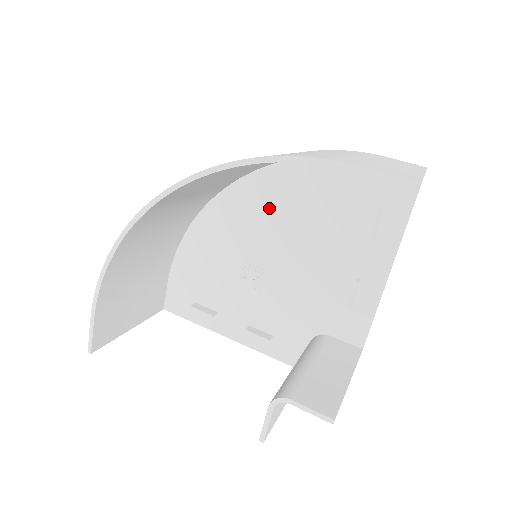
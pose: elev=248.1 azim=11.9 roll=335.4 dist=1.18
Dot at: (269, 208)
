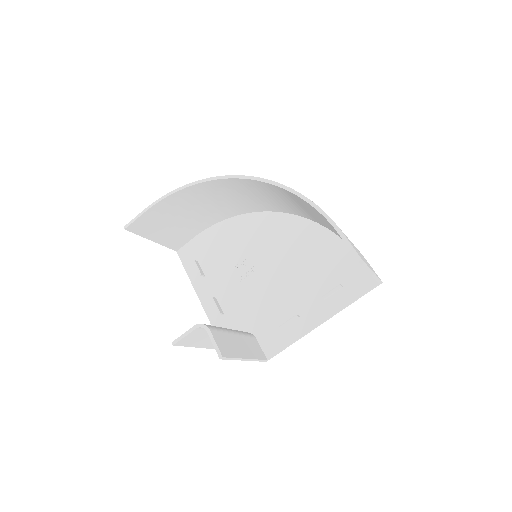
Dot at: (285, 240)
